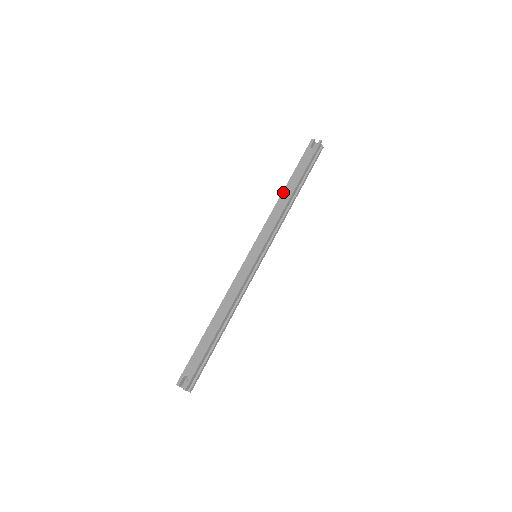
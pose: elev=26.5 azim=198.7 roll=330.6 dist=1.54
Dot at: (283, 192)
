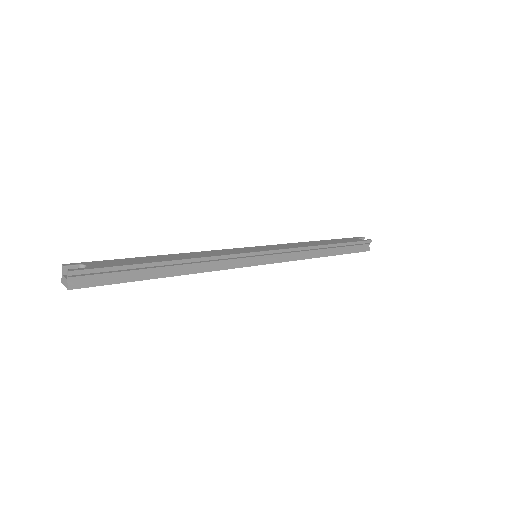
Dot at: (316, 241)
